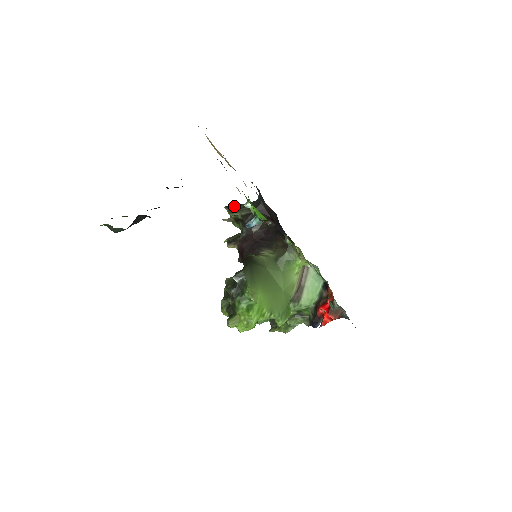
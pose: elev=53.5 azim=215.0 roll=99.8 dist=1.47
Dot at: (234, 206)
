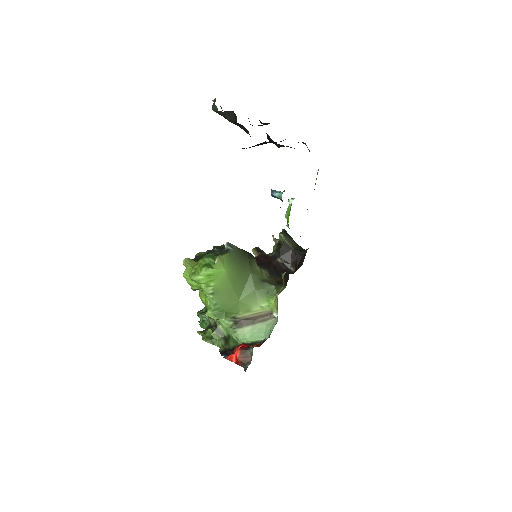
Dot at: (289, 235)
